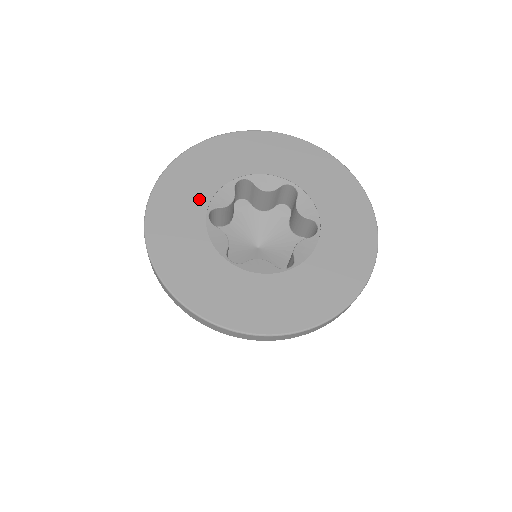
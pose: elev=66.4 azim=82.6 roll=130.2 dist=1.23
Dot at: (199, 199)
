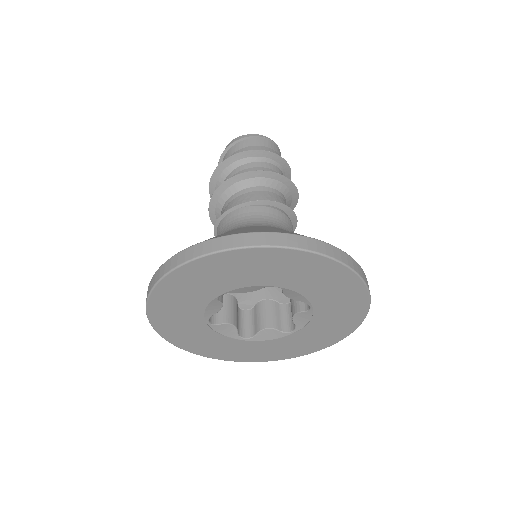
Dot at: (193, 318)
